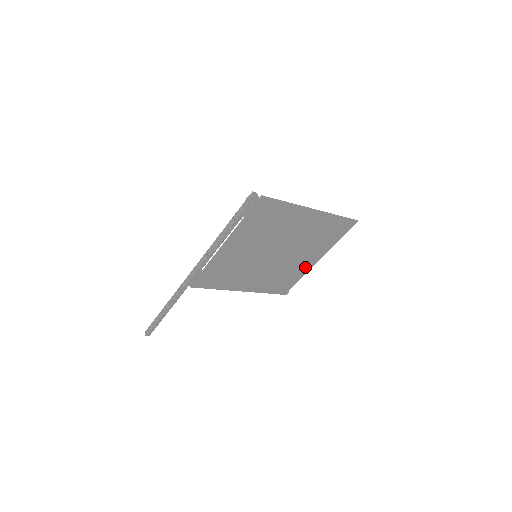
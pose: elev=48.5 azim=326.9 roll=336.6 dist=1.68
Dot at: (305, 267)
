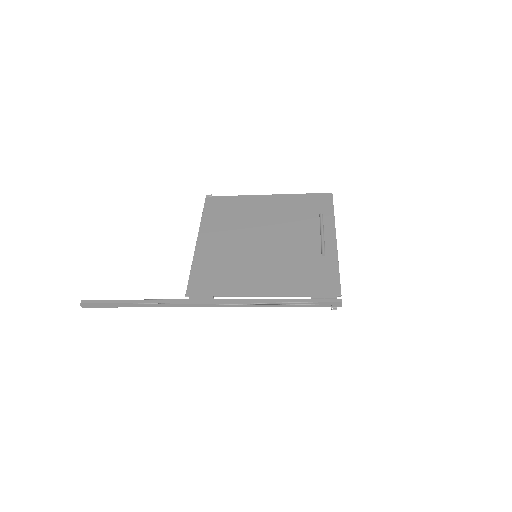
Dot at: (255, 202)
